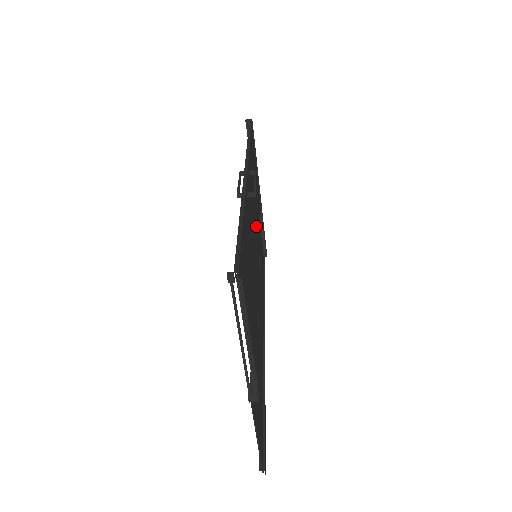
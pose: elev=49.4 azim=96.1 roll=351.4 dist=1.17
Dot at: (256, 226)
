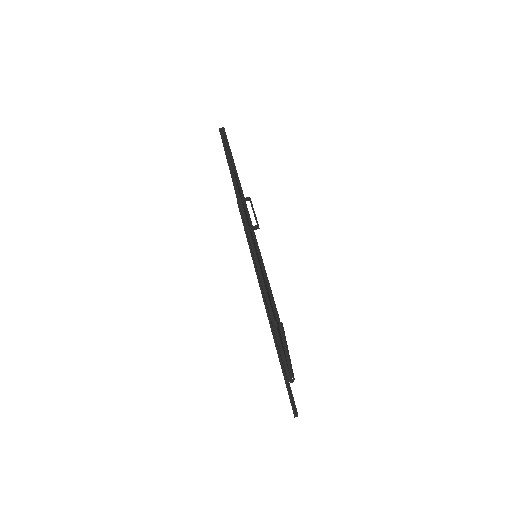
Dot at: occluded
